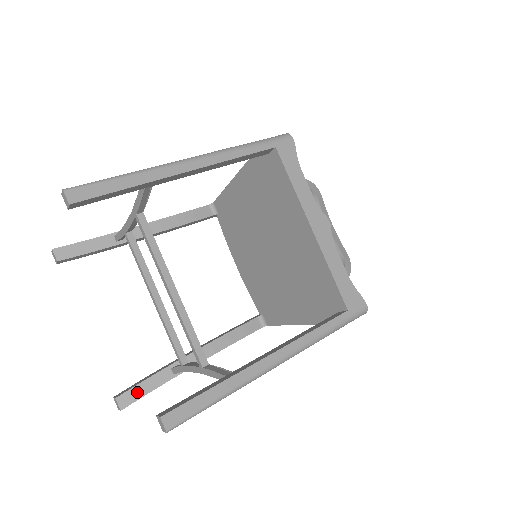
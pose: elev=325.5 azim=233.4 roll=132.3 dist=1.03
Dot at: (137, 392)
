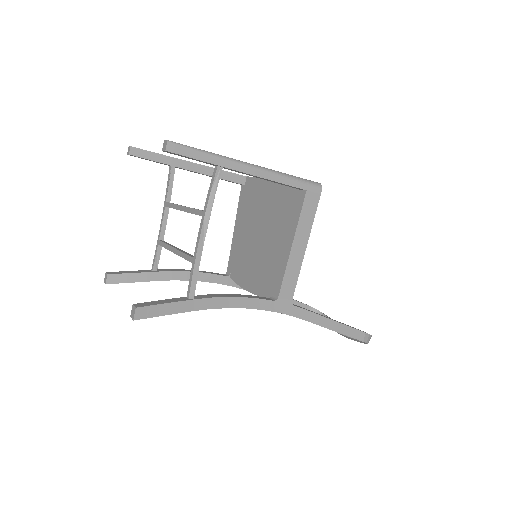
Dot at: (153, 303)
